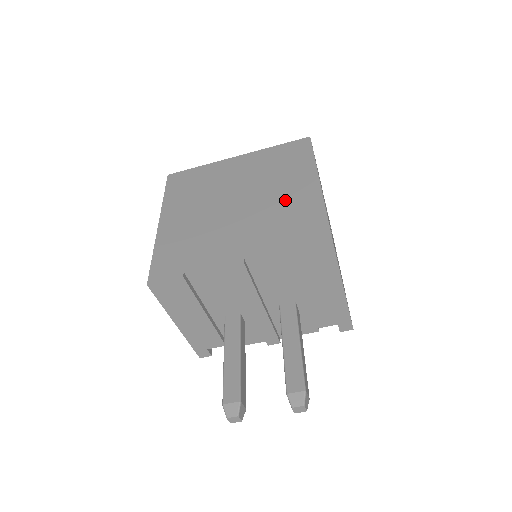
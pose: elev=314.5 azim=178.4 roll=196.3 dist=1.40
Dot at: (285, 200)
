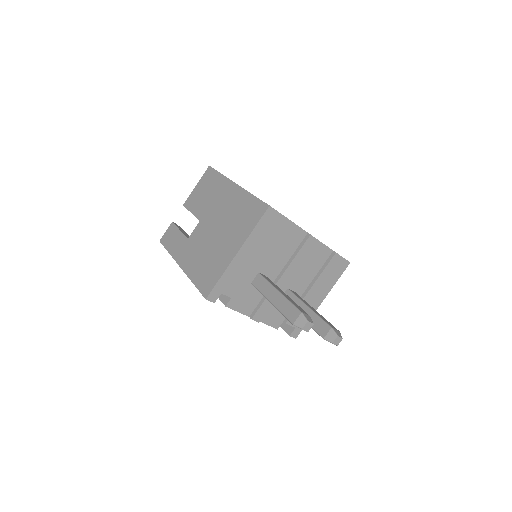
Dot at: occluded
